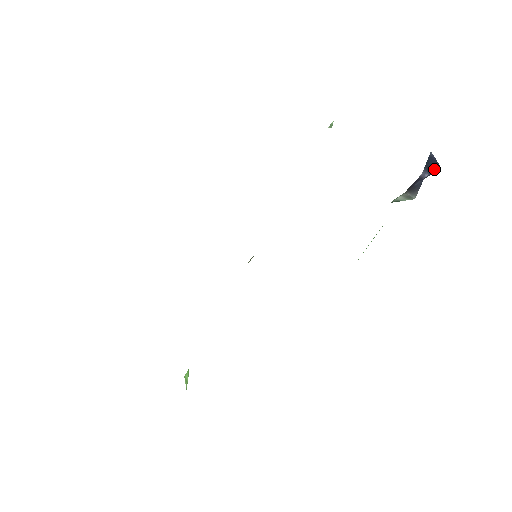
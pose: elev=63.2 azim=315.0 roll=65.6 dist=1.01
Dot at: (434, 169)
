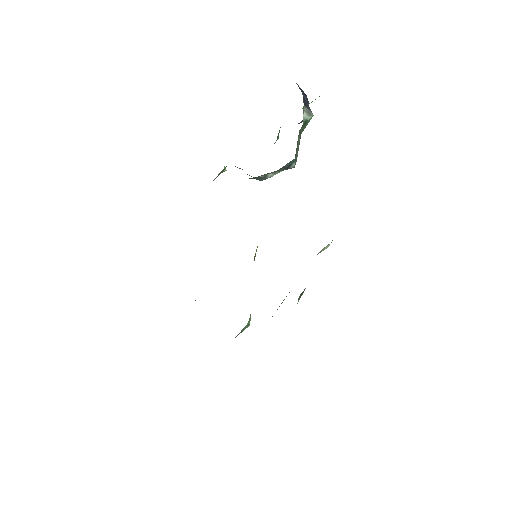
Dot at: (306, 96)
